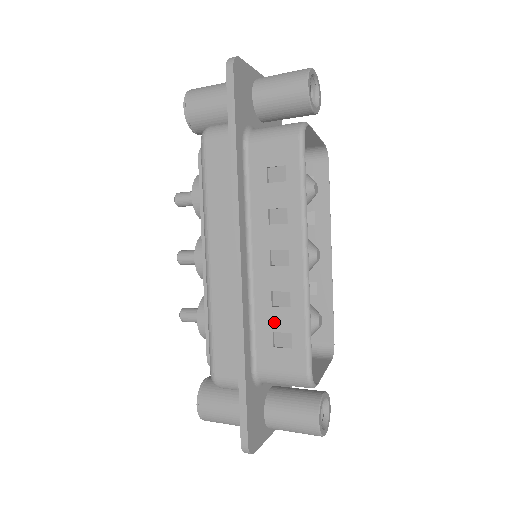
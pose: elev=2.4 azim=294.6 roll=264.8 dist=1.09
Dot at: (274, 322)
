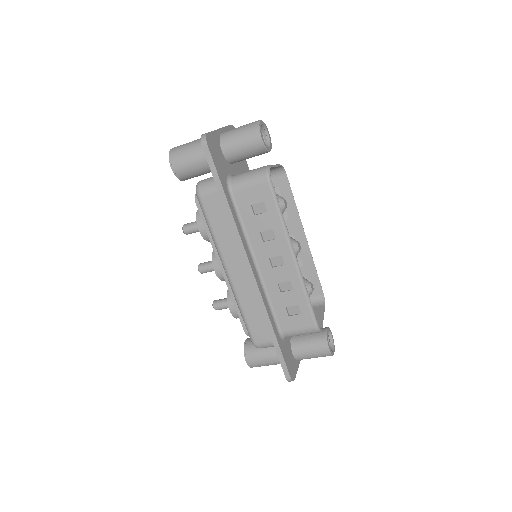
Dot at: (285, 301)
